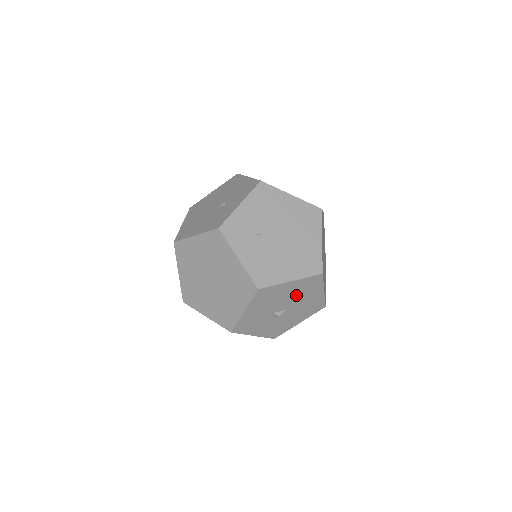
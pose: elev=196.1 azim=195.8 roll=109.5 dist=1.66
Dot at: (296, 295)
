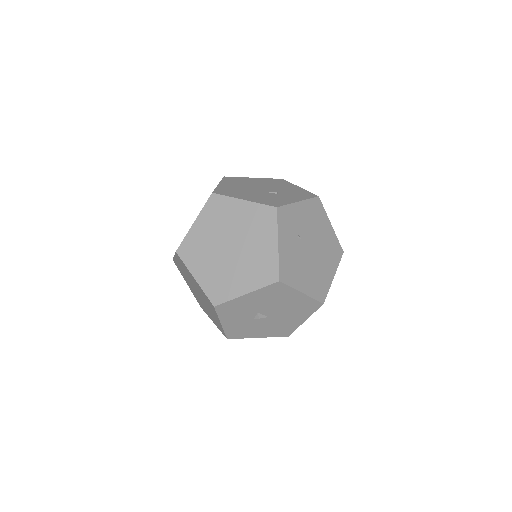
Dot at: (289, 309)
